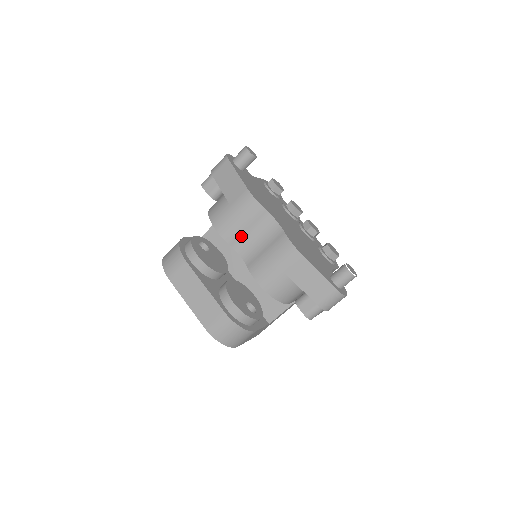
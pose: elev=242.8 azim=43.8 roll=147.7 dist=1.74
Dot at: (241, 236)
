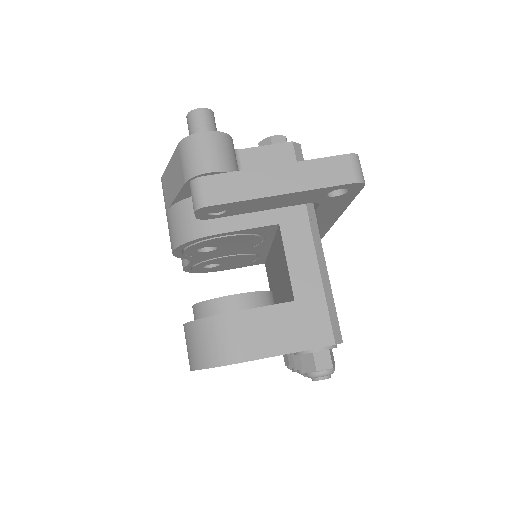
Dot at: occluded
